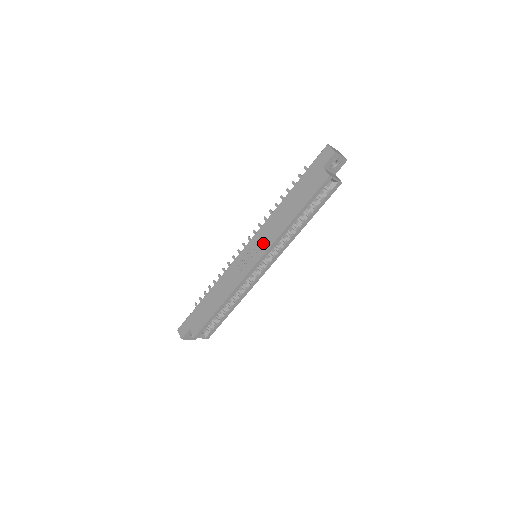
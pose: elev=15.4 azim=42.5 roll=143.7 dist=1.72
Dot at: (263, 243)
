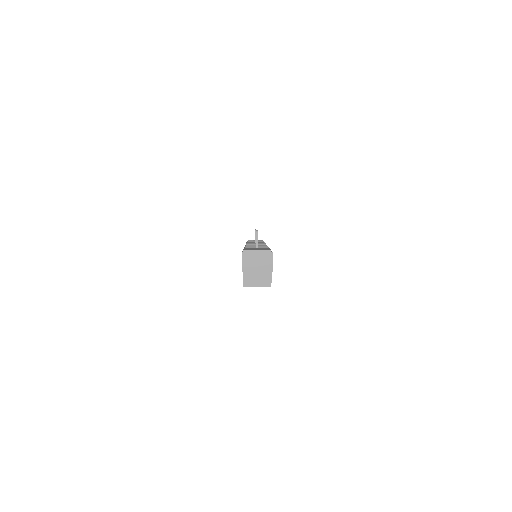
Dot at: occluded
